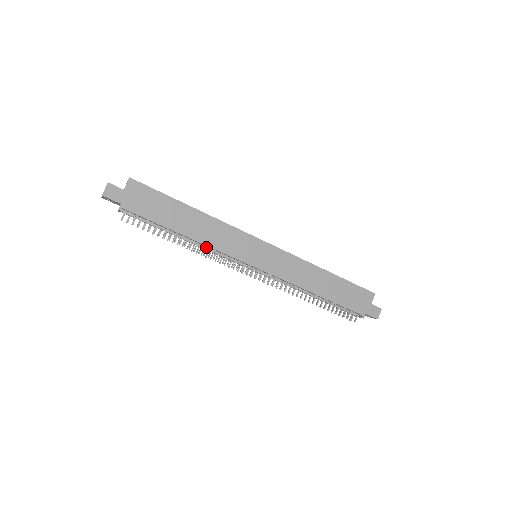
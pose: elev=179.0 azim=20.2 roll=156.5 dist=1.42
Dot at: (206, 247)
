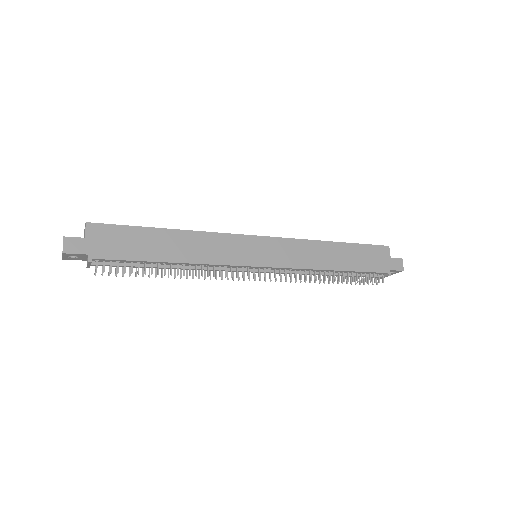
Dot at: (201, 266)
